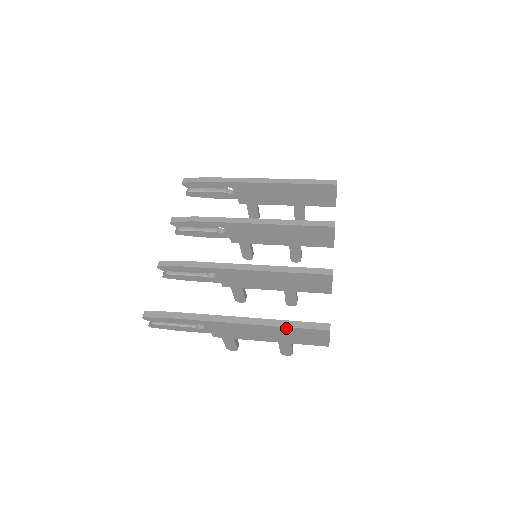
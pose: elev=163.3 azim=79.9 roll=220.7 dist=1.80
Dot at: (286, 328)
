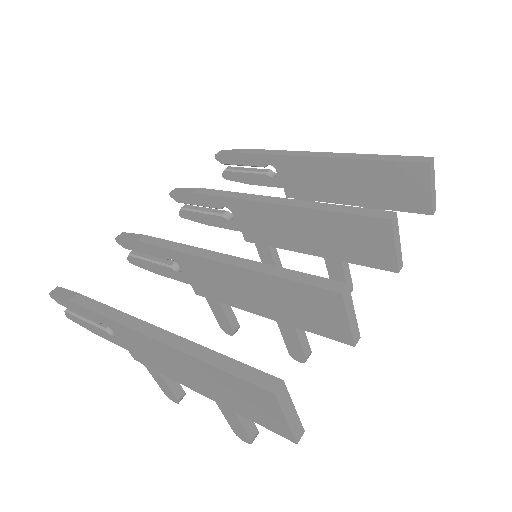
Dot at: (204, 364)
